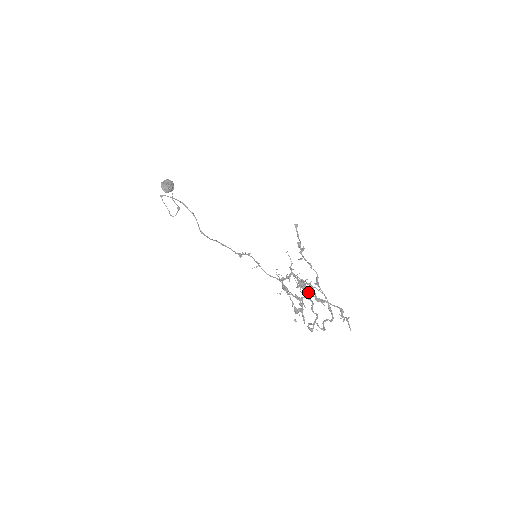
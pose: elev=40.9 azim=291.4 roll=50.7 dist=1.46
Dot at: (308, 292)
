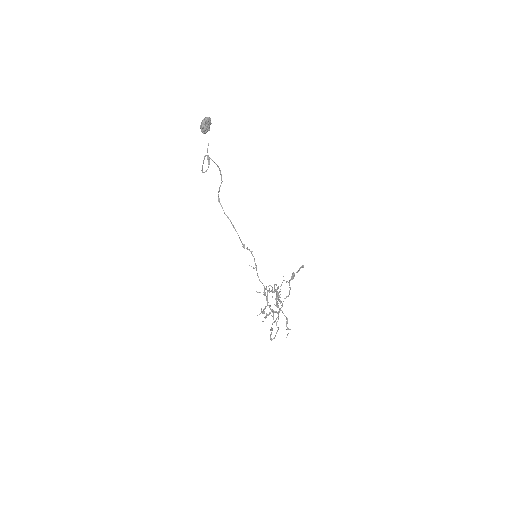
Dot at: occluded
